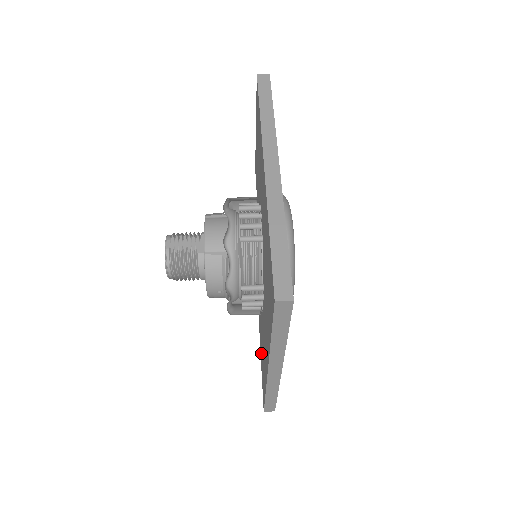
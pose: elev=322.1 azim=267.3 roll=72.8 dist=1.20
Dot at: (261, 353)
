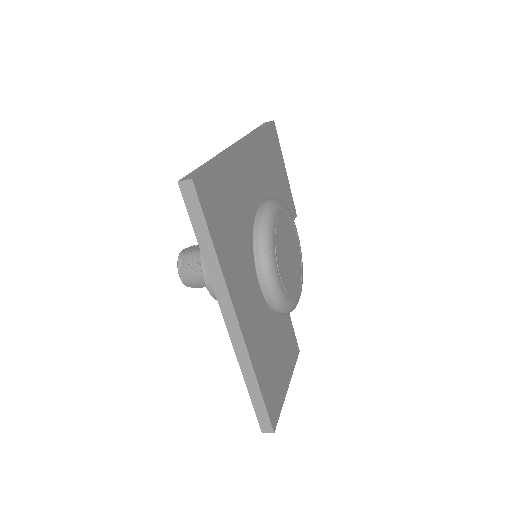
Dot at: occluded
